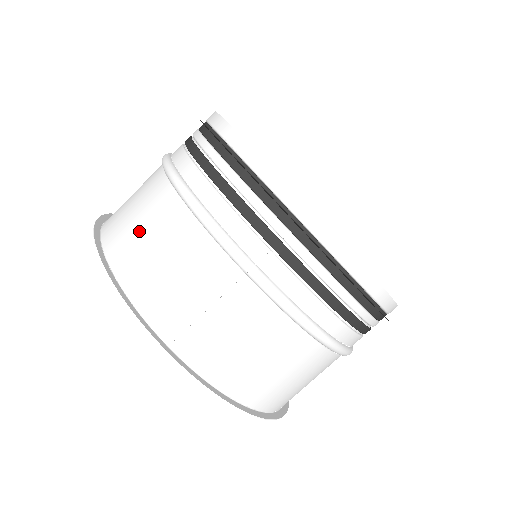
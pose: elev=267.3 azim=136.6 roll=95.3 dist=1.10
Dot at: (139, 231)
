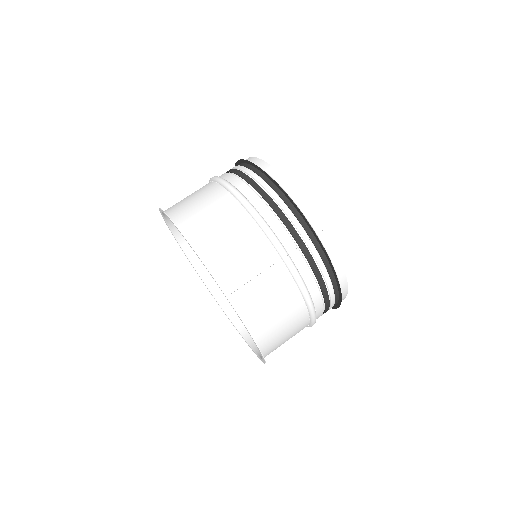
Dot at: (211, 222)
